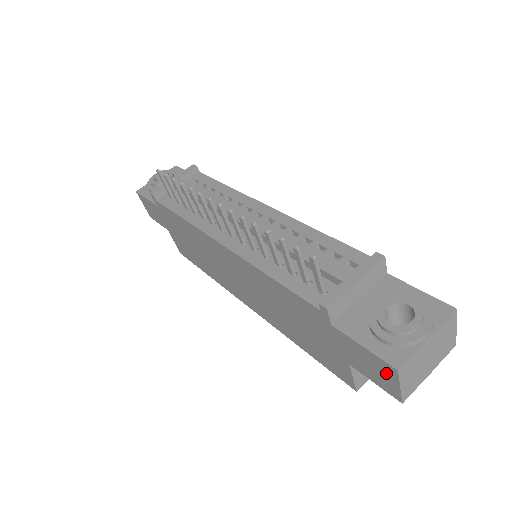
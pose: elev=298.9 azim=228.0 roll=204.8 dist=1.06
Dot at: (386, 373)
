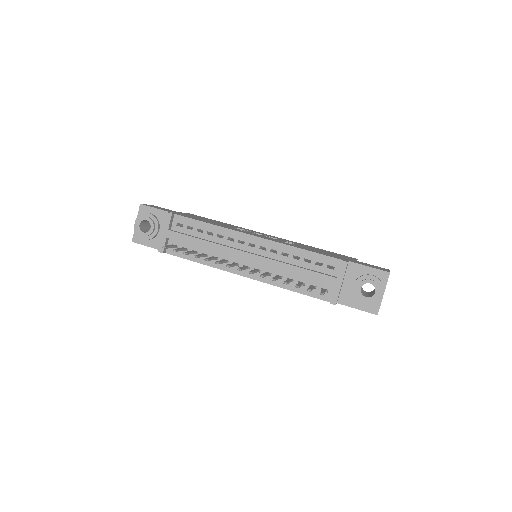
Dot at: occluded
